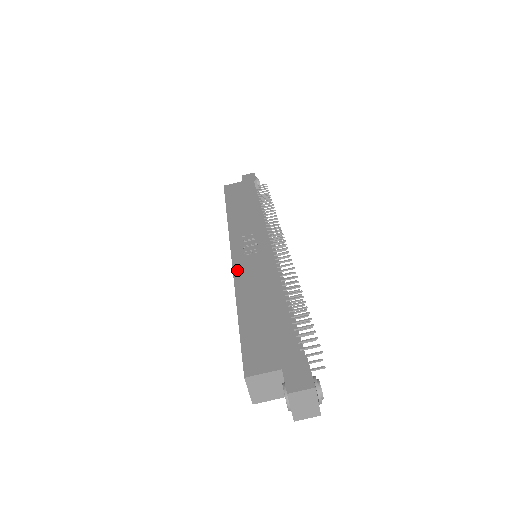
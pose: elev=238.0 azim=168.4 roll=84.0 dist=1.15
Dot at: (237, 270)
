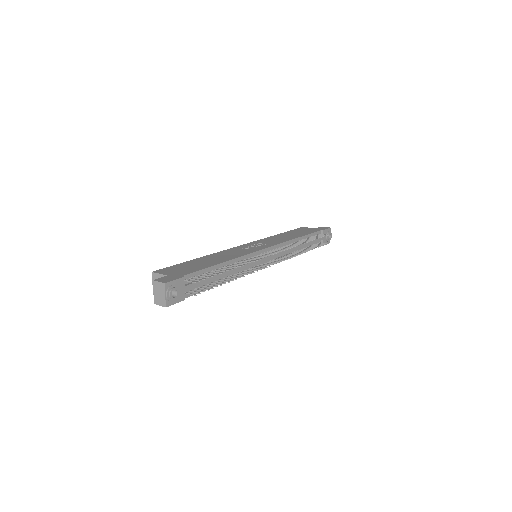
Dot at: (228, 250)
